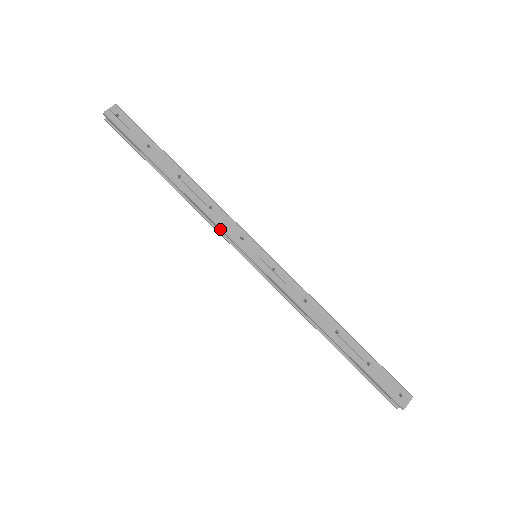
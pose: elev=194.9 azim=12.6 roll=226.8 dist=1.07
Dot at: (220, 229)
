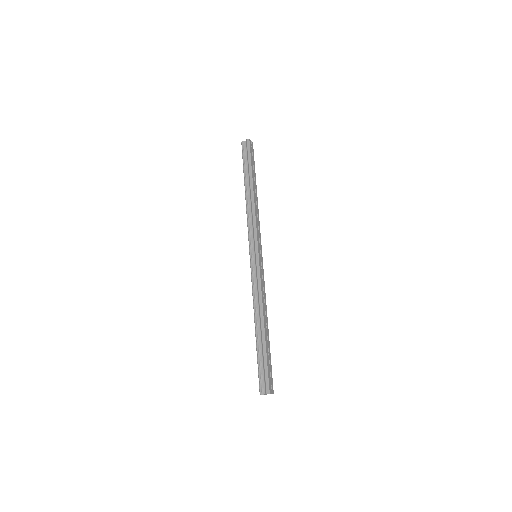
Dot at: (255, 228)
